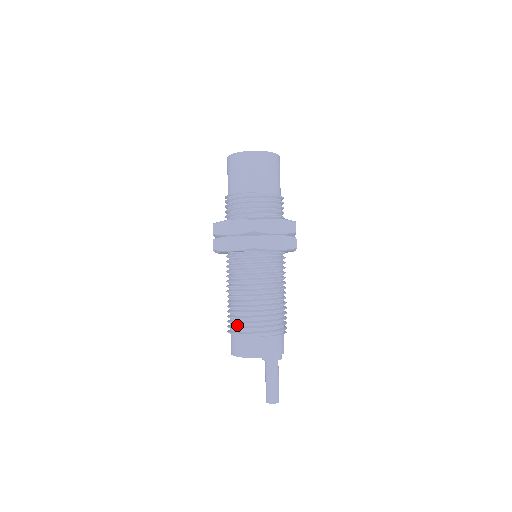
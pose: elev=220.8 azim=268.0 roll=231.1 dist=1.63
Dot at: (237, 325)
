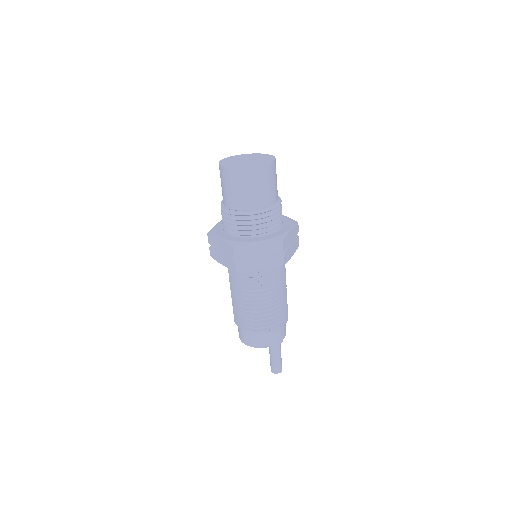
Dot at: occluded
